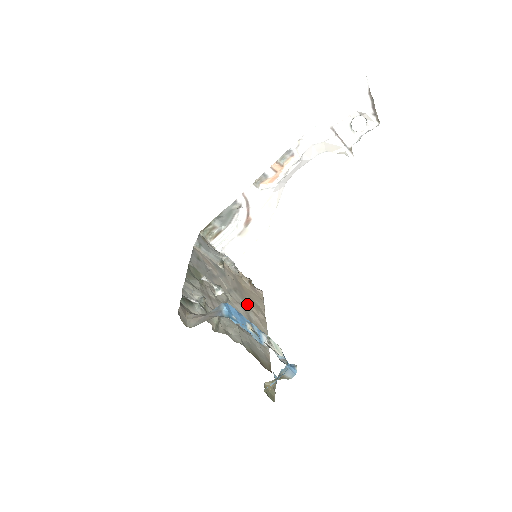
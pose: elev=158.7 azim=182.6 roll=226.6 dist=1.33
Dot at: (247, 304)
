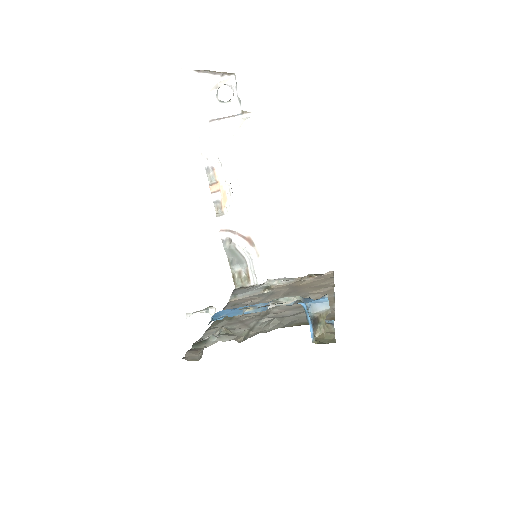
Dot at: (304, 294)
